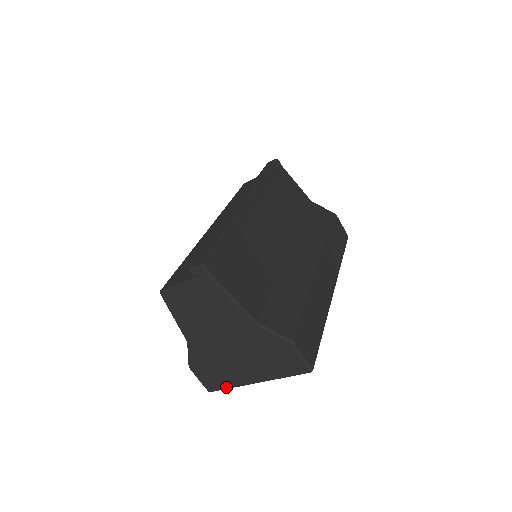
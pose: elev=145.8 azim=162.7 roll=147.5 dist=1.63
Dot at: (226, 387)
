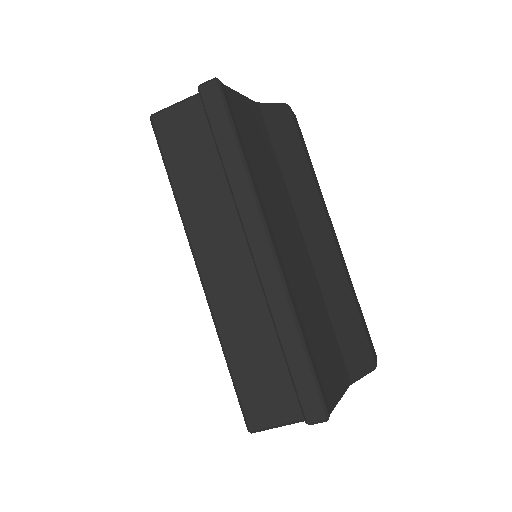
Dot at: occluded
